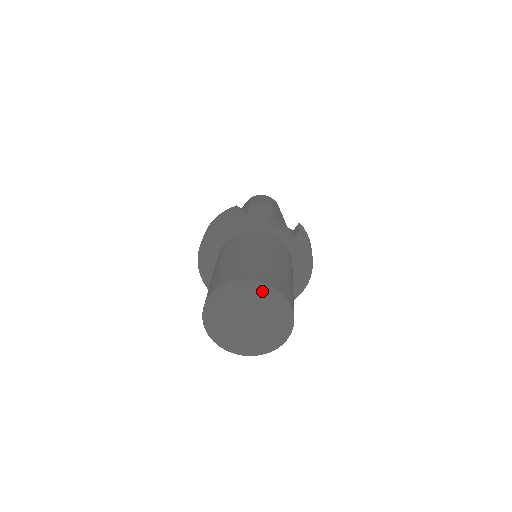
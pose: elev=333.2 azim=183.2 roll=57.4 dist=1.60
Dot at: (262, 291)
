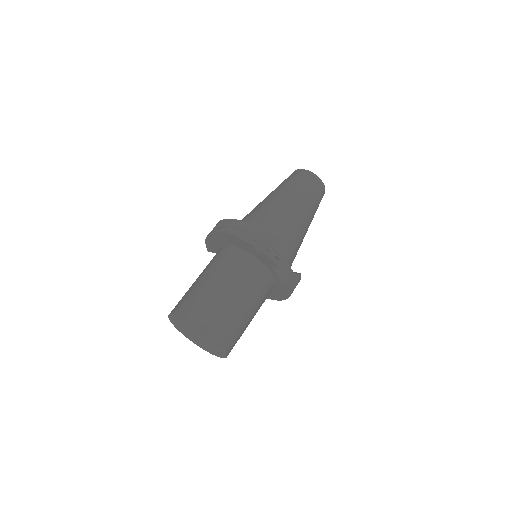
Dot at: (213, 342)
